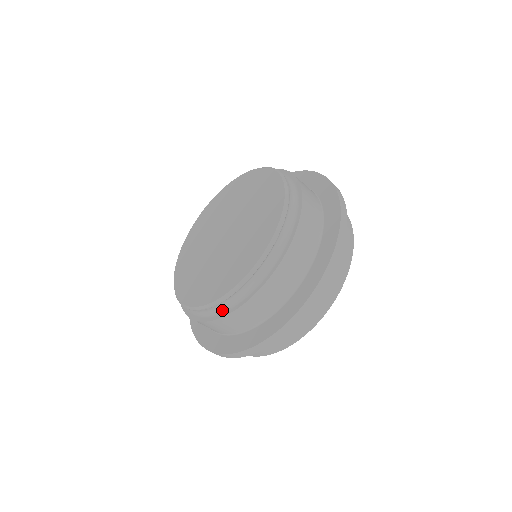
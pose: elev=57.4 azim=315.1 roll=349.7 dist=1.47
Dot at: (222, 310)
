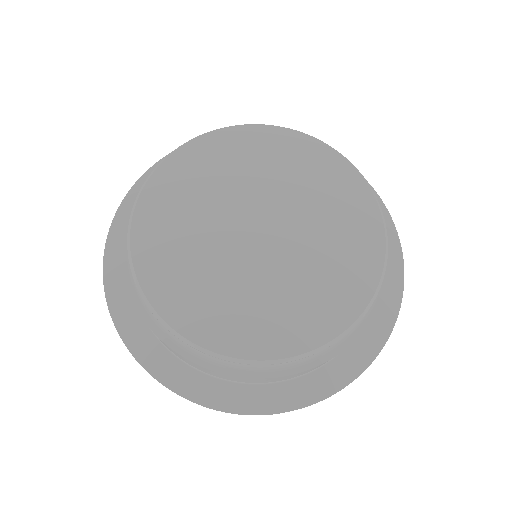
Dot at: (208, 356)
